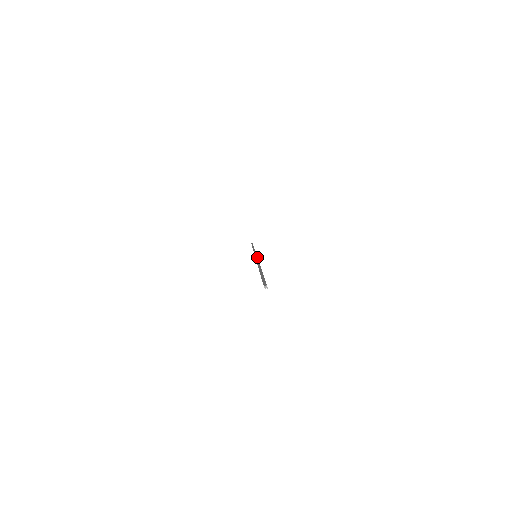
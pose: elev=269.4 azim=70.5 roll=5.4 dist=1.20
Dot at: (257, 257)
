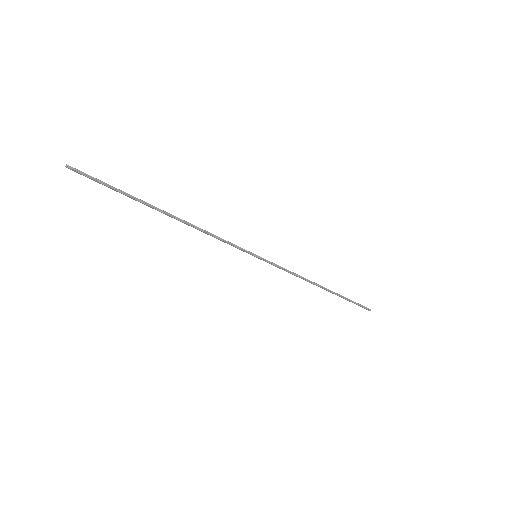
Dot at: (235, 246)
